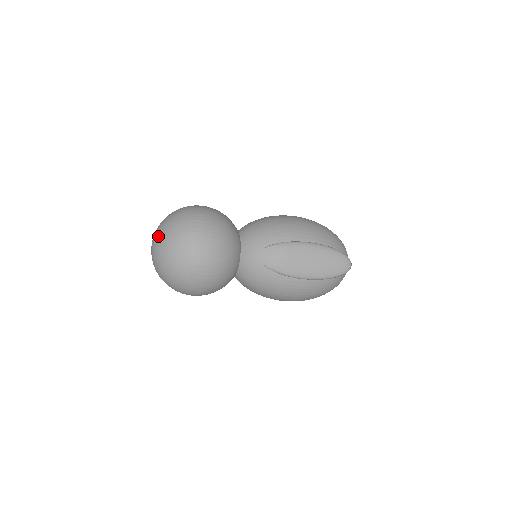
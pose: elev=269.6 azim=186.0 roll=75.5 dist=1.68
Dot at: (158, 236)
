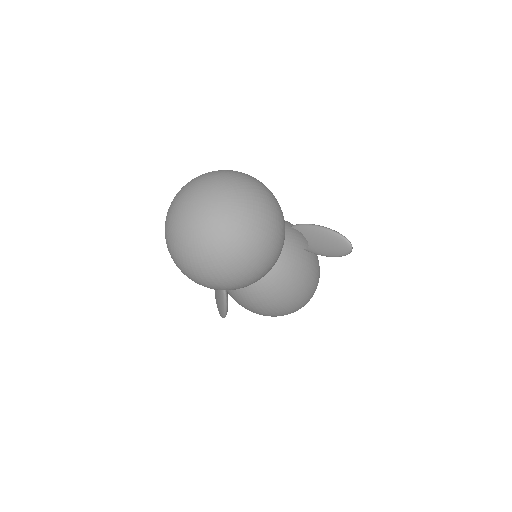
Dot at: (218, 184)
